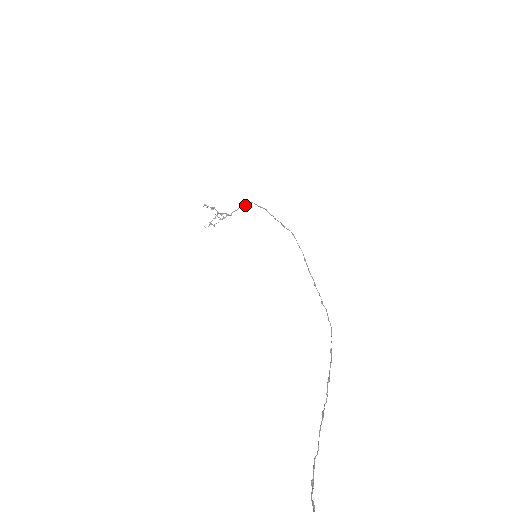
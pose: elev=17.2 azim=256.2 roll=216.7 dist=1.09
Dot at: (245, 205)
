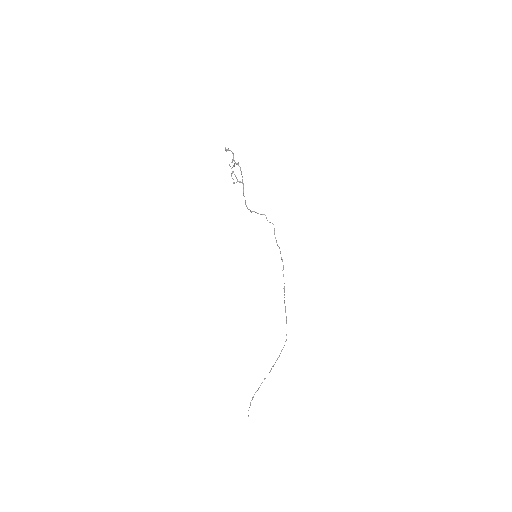
Dot at: (249, 209)
